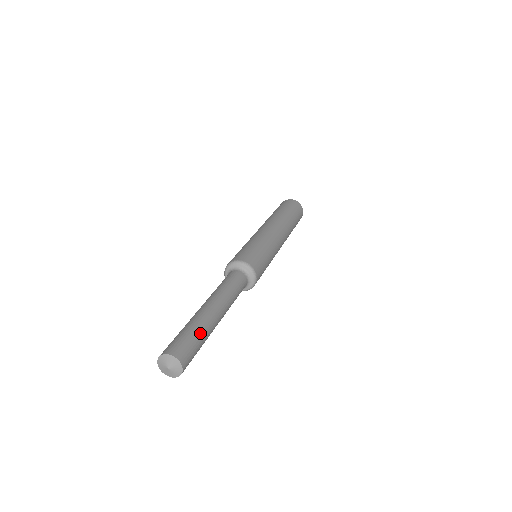
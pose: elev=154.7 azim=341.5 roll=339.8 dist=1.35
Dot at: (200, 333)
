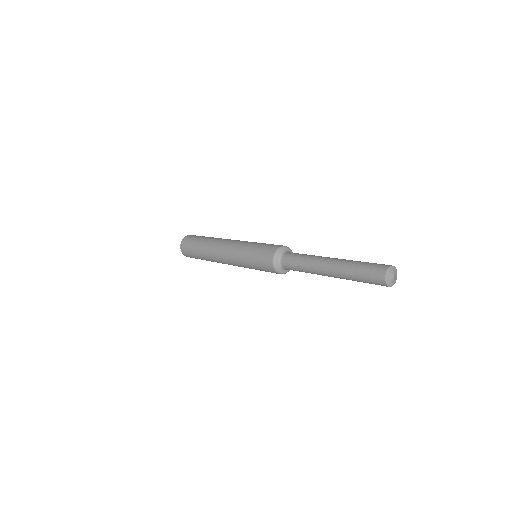
Dot at: occluded
